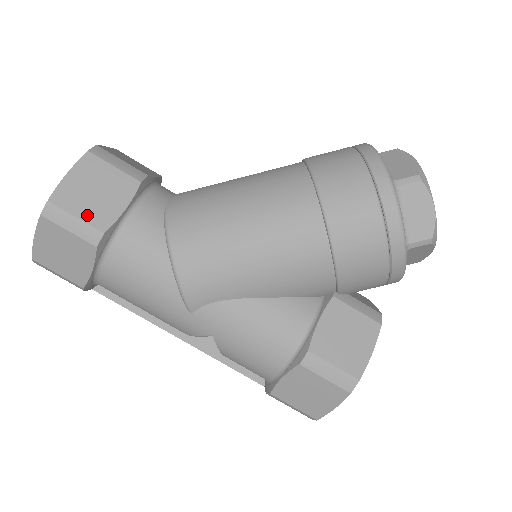
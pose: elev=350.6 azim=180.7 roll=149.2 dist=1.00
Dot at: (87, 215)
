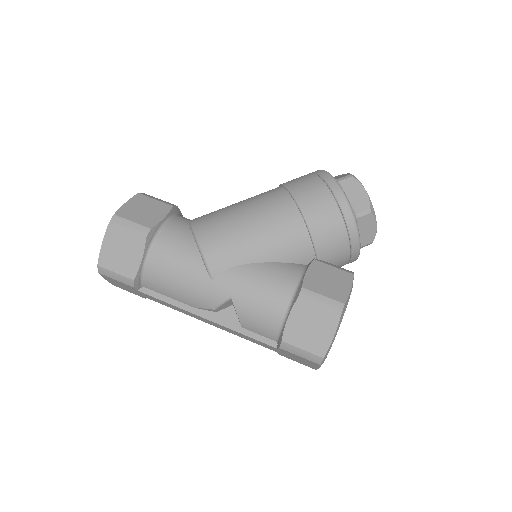
Dot at: (139, 221)
